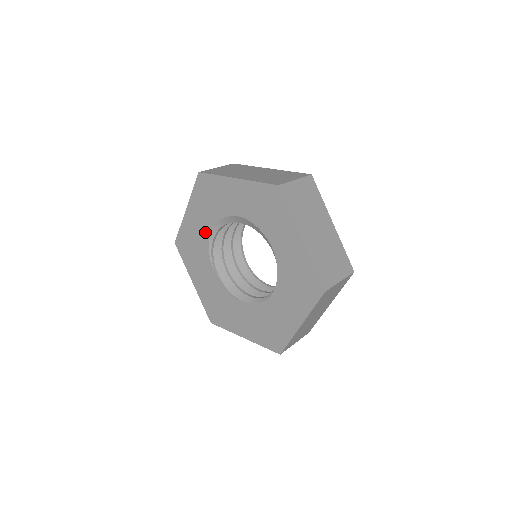
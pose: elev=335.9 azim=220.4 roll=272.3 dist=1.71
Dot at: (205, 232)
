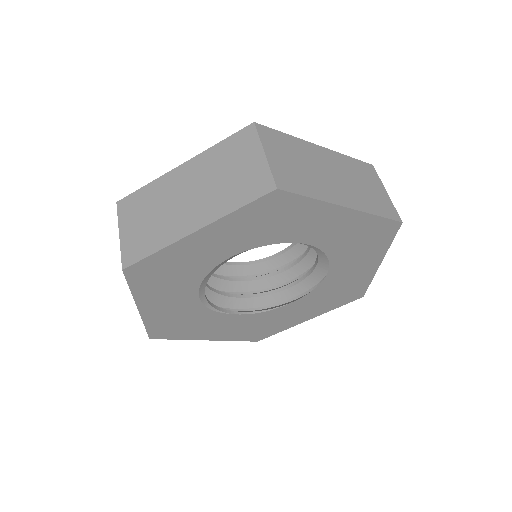
Dot at: (189, 302)
